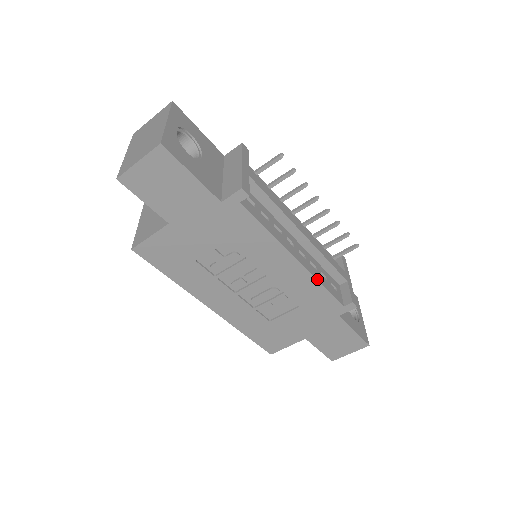
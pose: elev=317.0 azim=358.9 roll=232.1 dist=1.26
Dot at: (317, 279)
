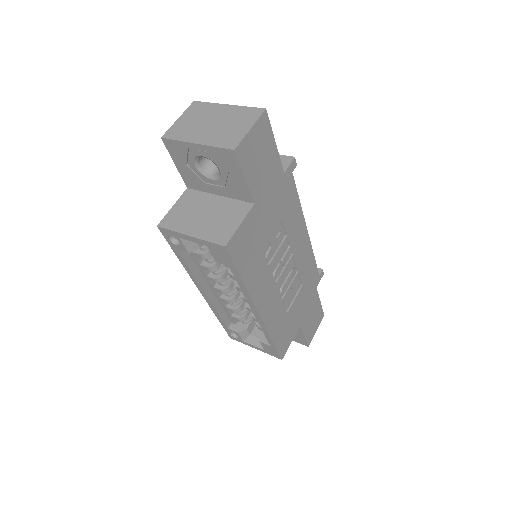
Dot at: (312, 250)
